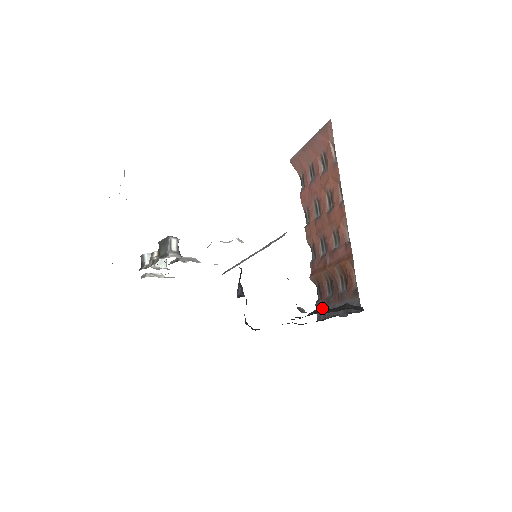
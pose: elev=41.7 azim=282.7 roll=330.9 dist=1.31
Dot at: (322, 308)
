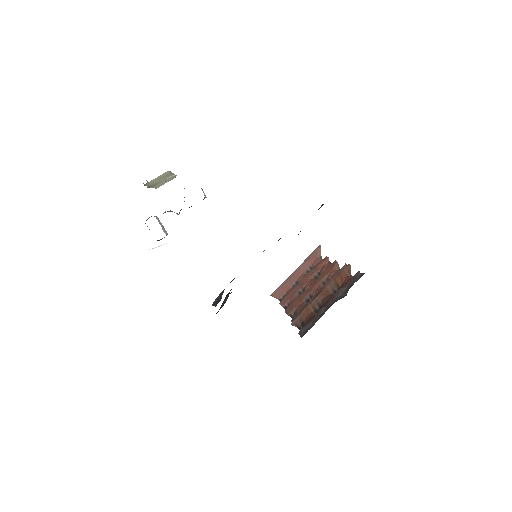
Dot at: occluded
